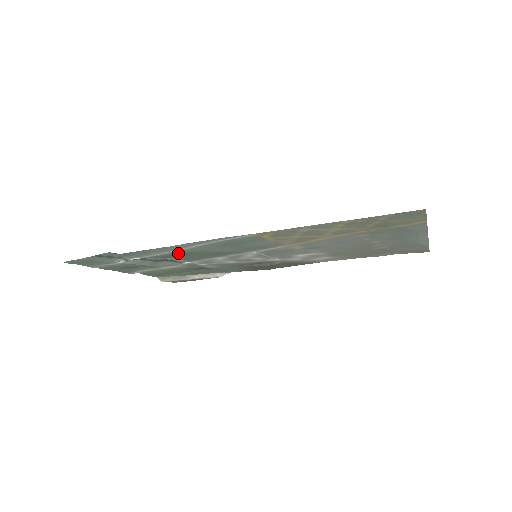
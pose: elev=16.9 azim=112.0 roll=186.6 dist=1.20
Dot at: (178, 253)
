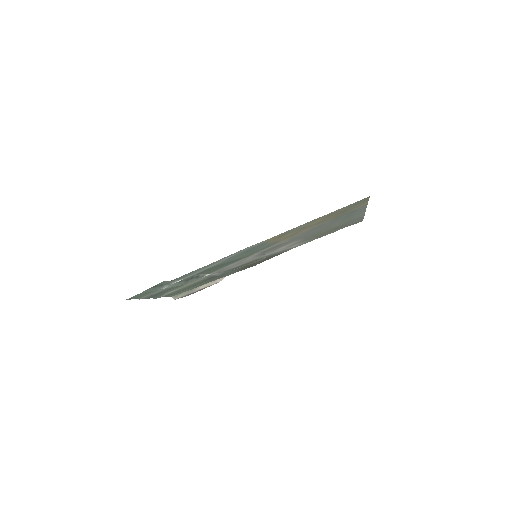
Dot at: (209, 268)
